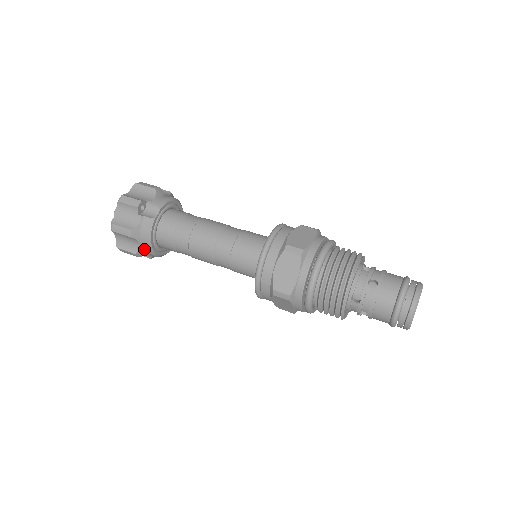
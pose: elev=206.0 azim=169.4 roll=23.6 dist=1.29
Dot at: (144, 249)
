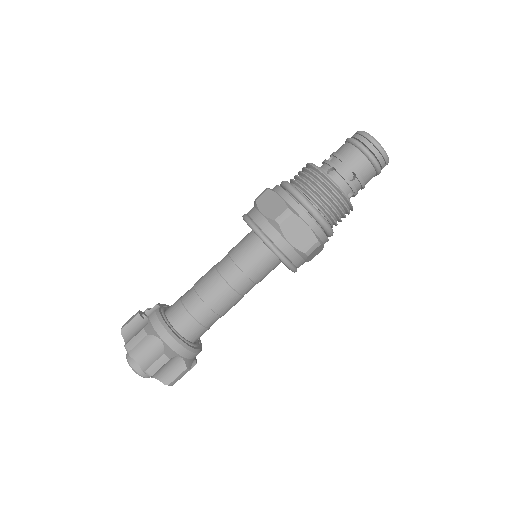
Dot at: (168, 344)
